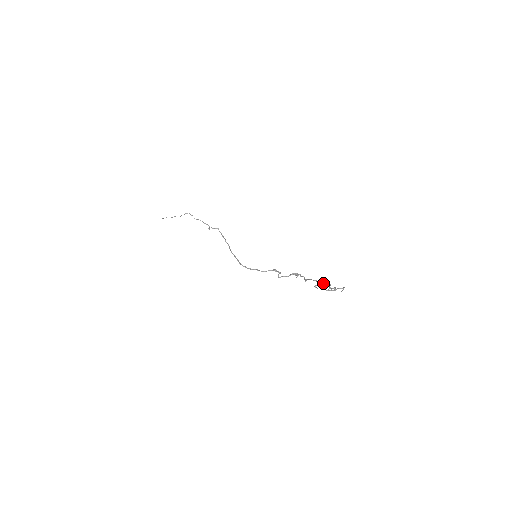
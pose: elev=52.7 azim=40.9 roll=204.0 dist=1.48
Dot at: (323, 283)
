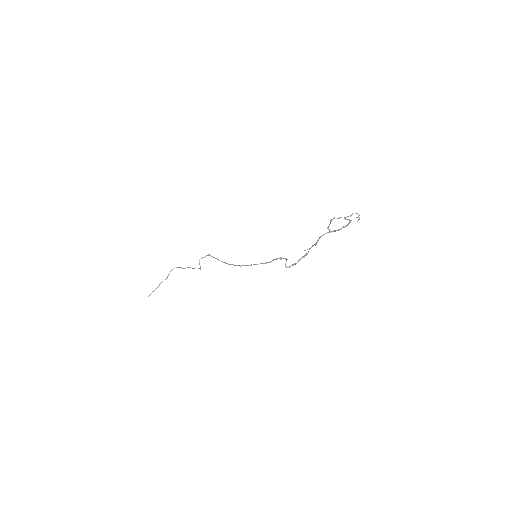
Dot at: (335, 230)
